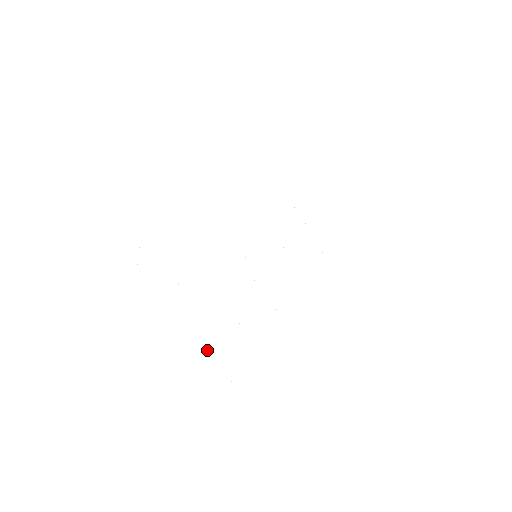
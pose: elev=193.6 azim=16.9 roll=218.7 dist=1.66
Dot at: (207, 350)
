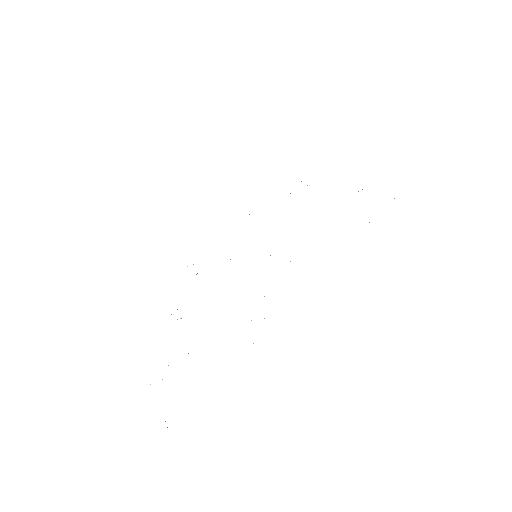
Dot at: occluded
